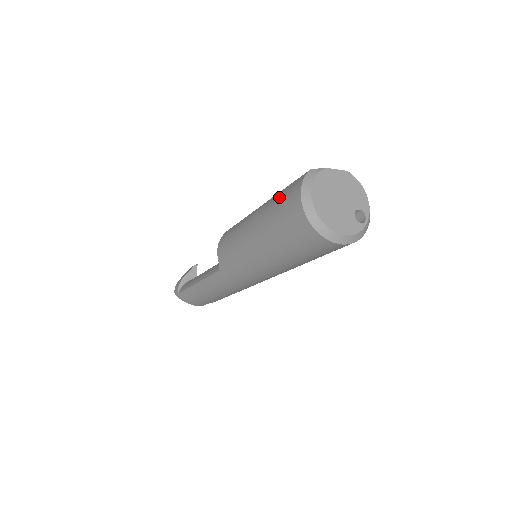
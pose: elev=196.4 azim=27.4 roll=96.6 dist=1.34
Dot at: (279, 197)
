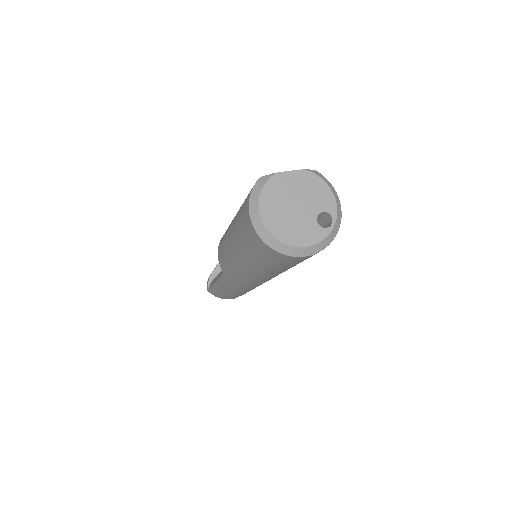
Dot at: (241, 208)
